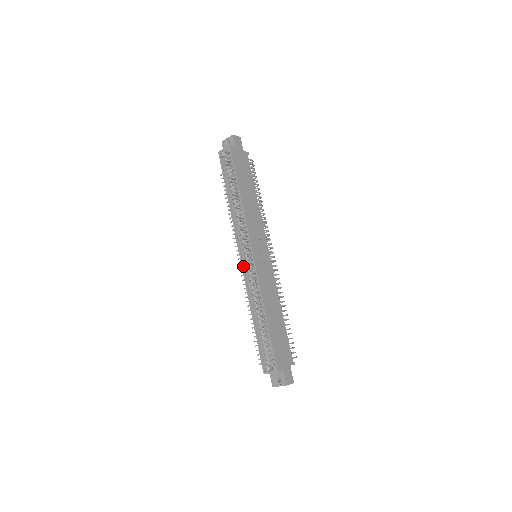
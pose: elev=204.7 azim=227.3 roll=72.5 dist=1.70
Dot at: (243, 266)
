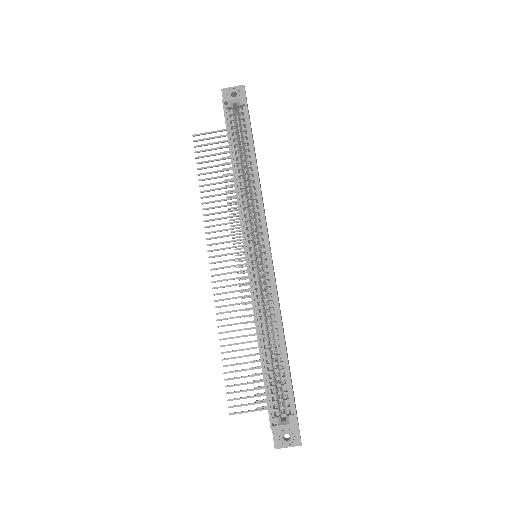
Dot at: (249, 266)
